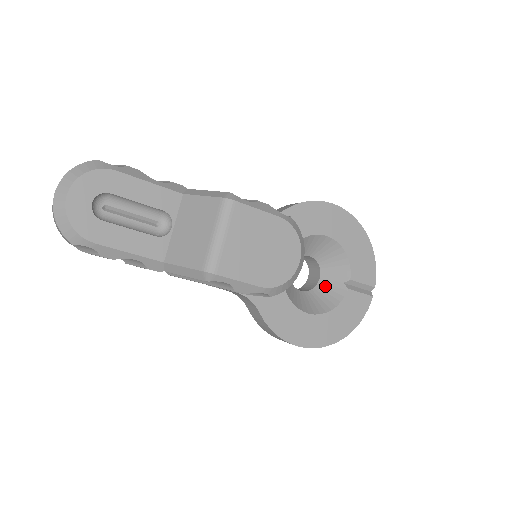
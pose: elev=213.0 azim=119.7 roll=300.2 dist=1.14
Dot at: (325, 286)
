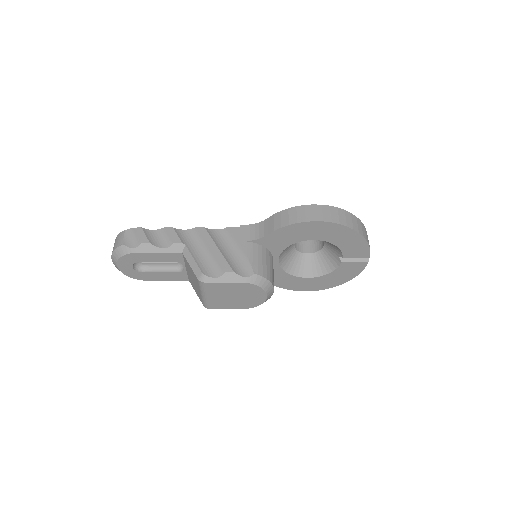
Dot at: (327, 252)
